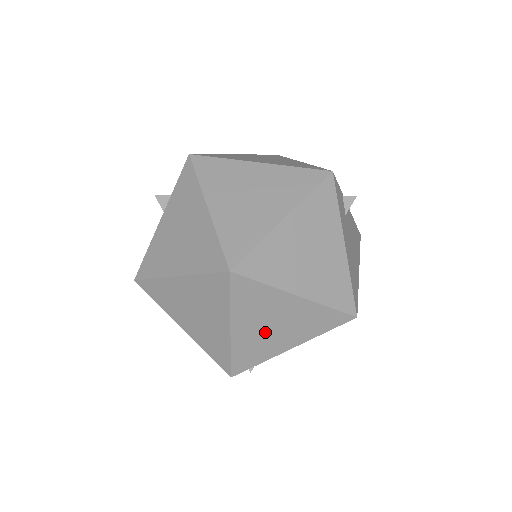
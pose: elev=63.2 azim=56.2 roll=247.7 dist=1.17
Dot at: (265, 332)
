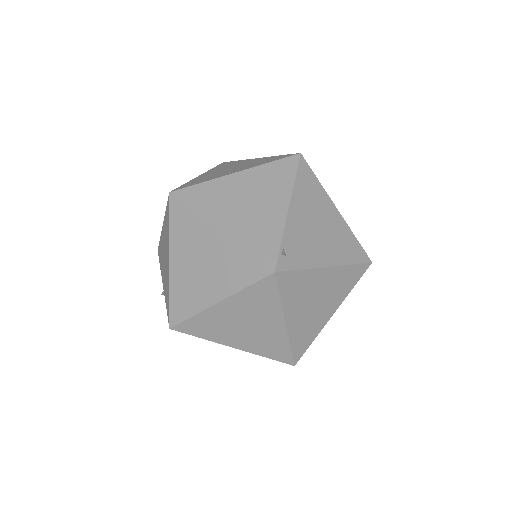
Dot at: (248, 212)
